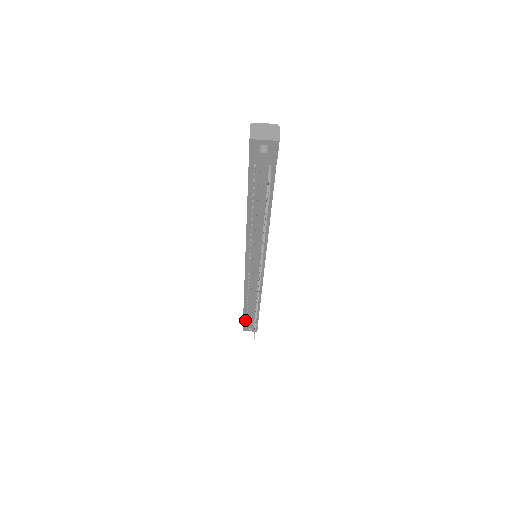
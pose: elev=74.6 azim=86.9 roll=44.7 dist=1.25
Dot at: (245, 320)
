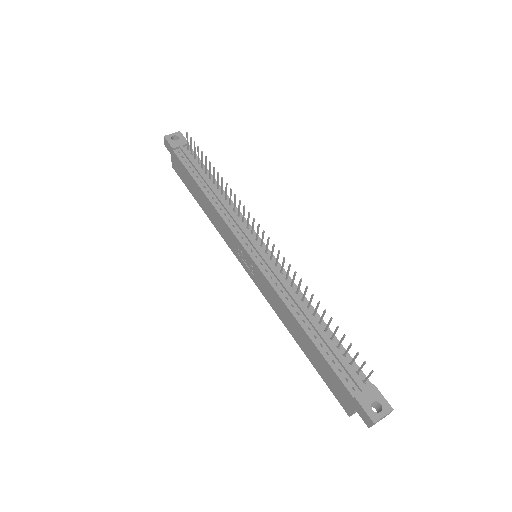
Dot at: (348, 386)
